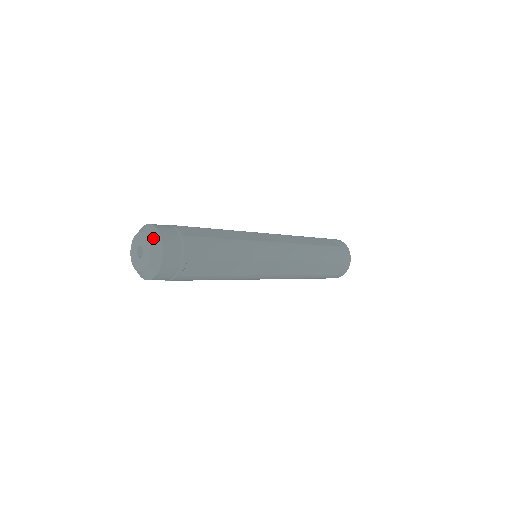
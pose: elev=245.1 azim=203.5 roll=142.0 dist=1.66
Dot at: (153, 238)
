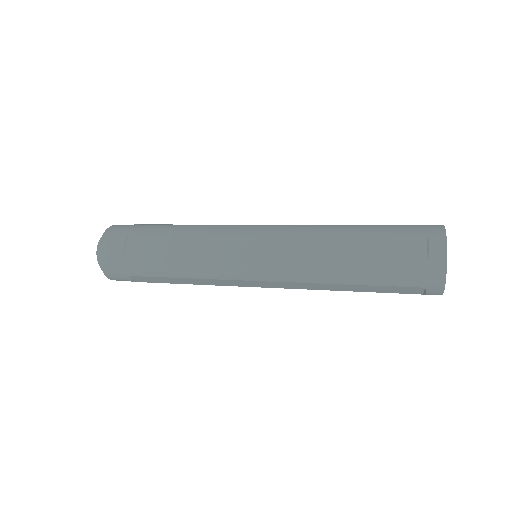
Dot at: (97, 253)
